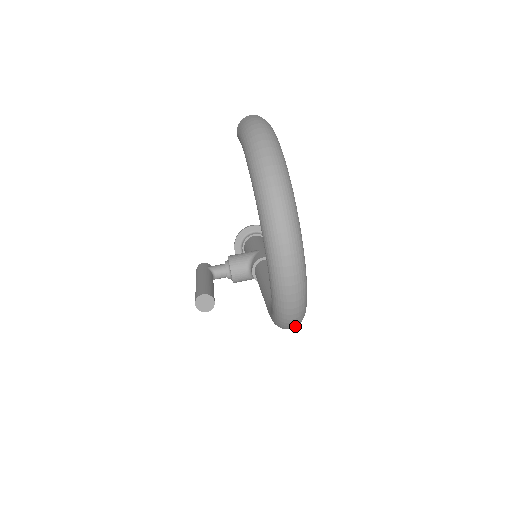
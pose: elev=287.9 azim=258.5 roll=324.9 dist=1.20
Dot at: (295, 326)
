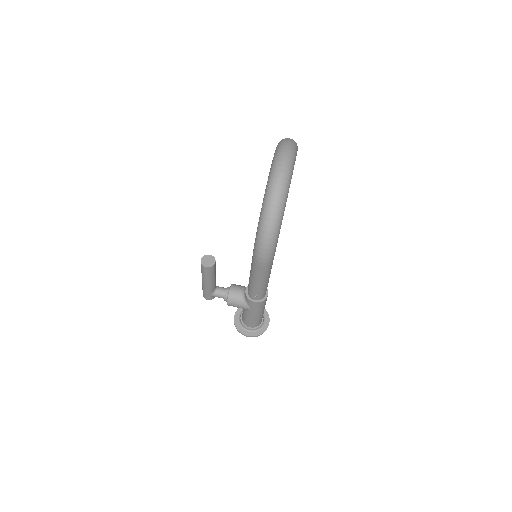
Dot at: (270, 231)
